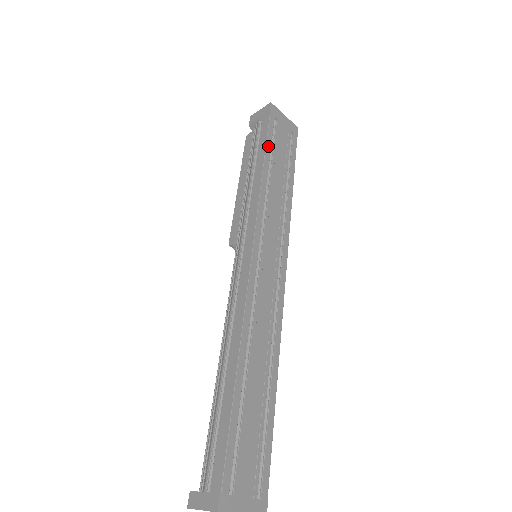
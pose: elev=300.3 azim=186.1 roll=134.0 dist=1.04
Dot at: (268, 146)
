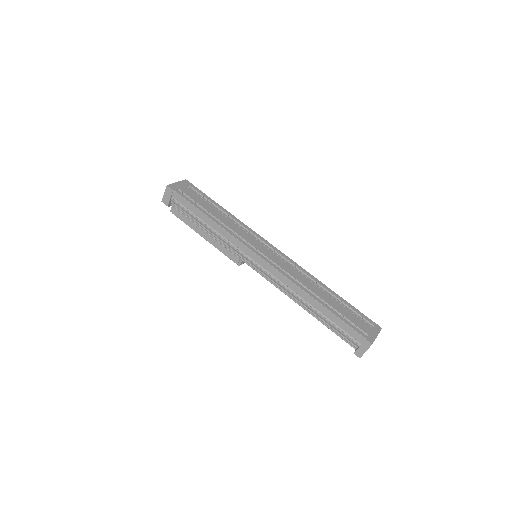
Dot at: (197, 207)
